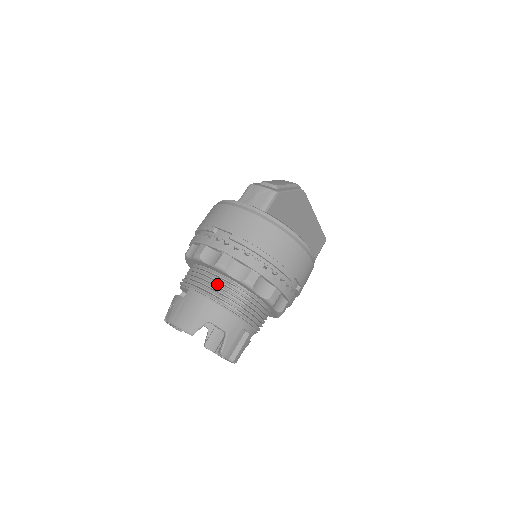
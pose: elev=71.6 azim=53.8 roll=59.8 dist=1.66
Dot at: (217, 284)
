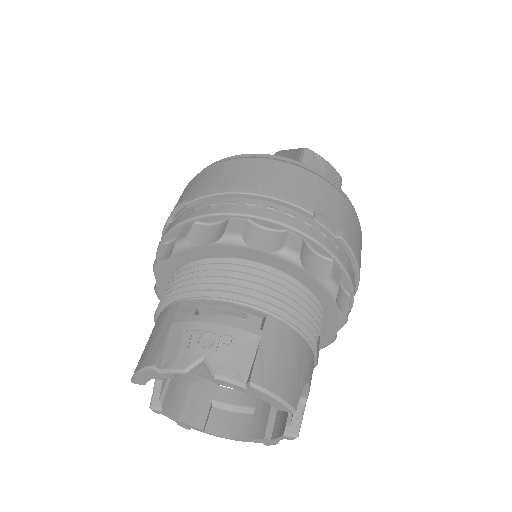
Dot at: (310, 311)
